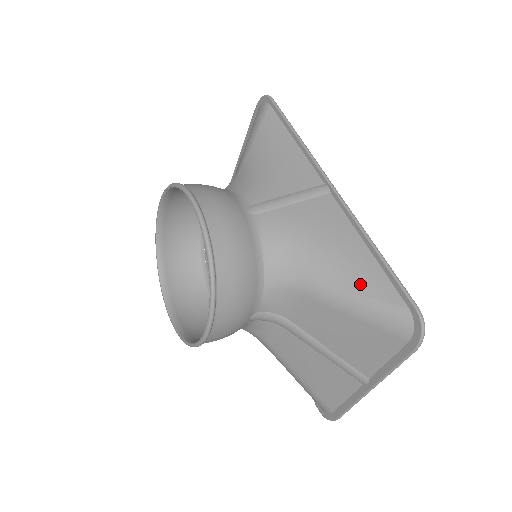
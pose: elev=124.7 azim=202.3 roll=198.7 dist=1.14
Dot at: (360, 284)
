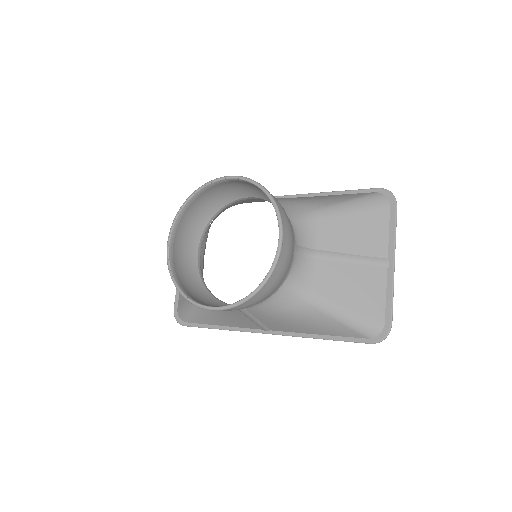
Dot at: (342, 198)
